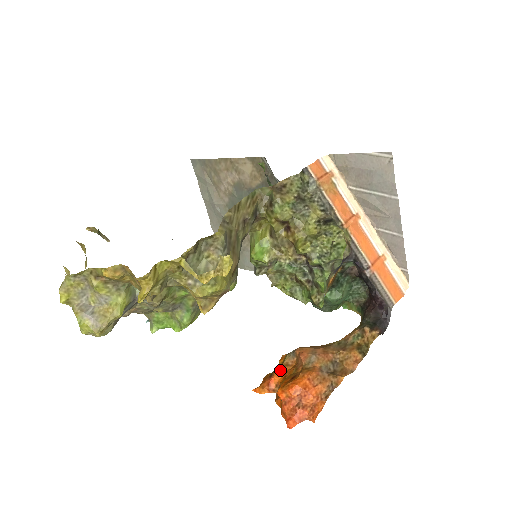
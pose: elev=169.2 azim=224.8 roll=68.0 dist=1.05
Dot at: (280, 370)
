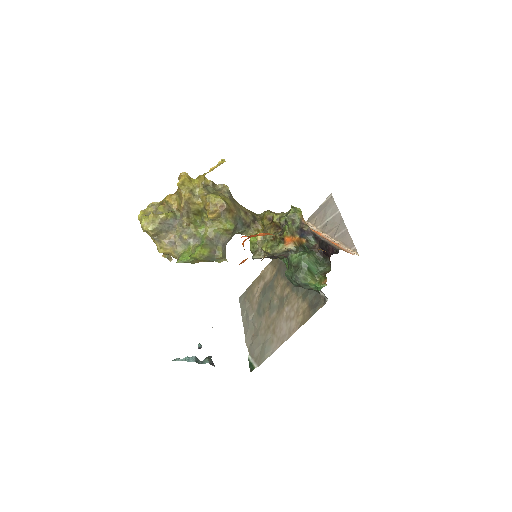
Dot at: occluded
